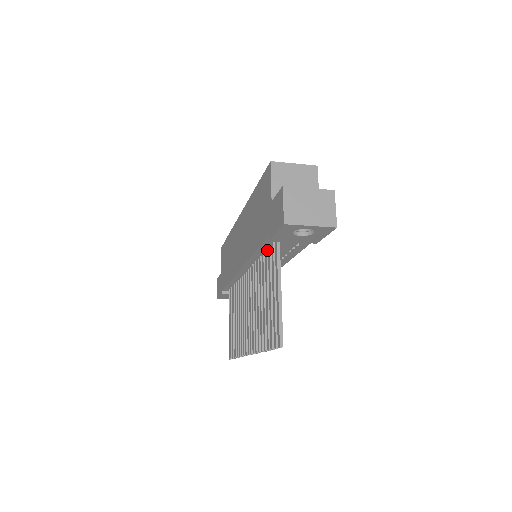
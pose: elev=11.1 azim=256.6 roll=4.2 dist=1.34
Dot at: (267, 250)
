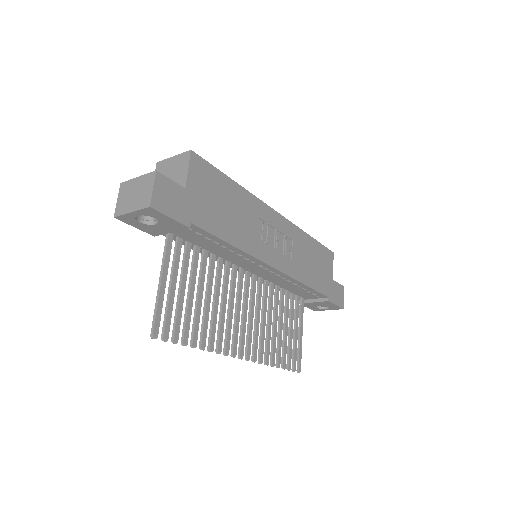
Dot at: (194, 246)
